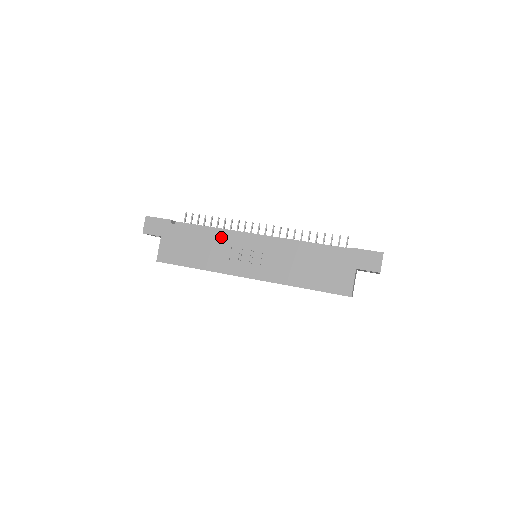
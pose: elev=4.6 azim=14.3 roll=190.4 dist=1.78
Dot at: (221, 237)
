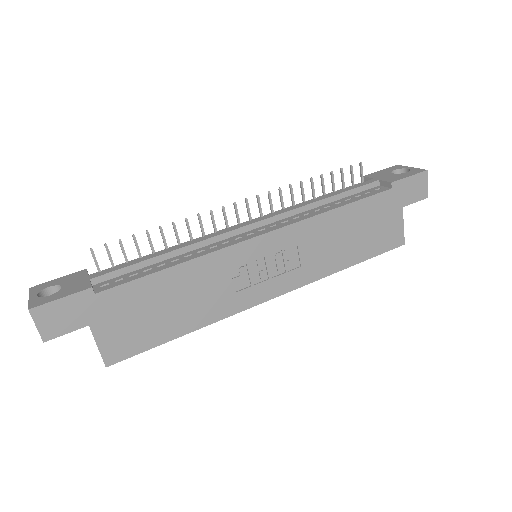
Dot at: (205, 265)
